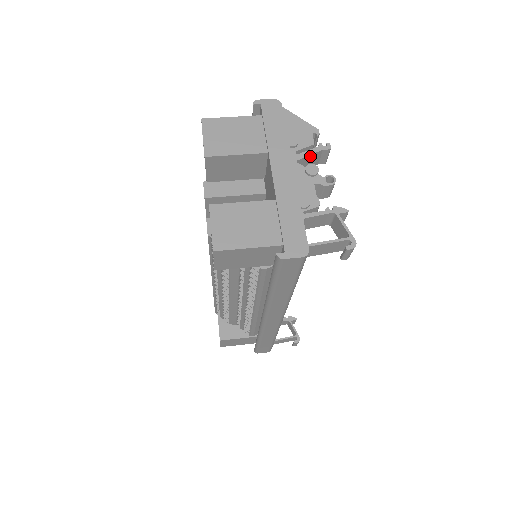
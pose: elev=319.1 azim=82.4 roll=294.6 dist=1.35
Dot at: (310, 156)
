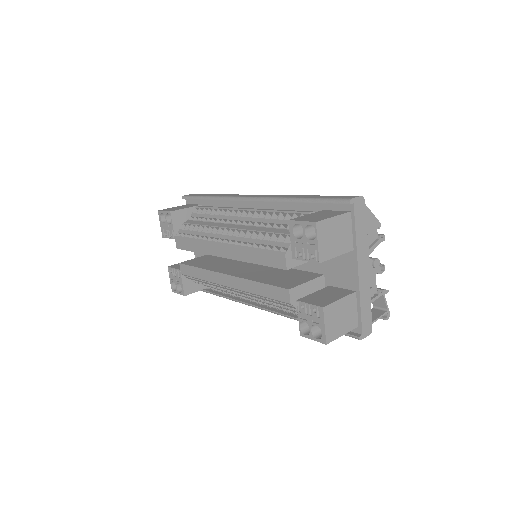
Dot at: (374, 248)
